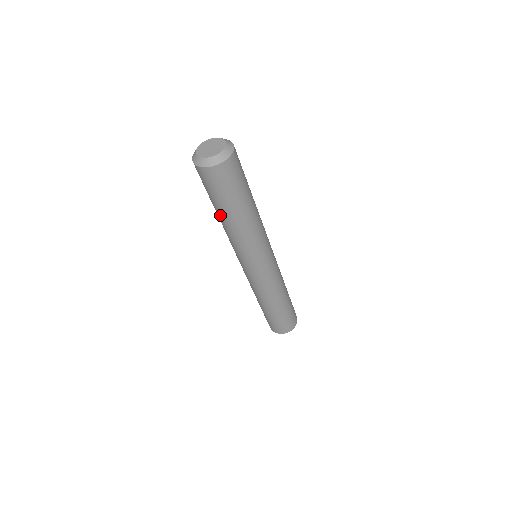
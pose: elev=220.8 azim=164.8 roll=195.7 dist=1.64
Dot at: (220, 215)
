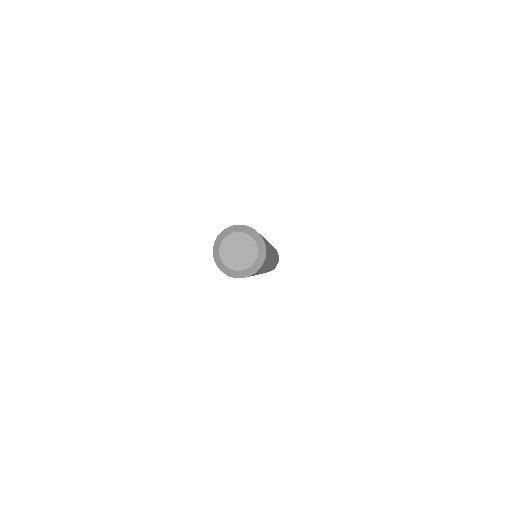
Dot at: occluded
